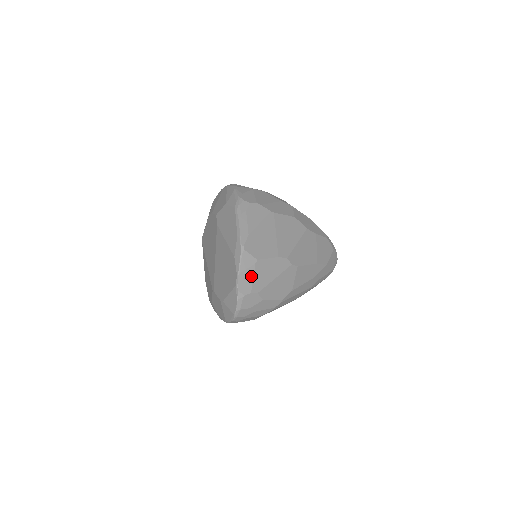
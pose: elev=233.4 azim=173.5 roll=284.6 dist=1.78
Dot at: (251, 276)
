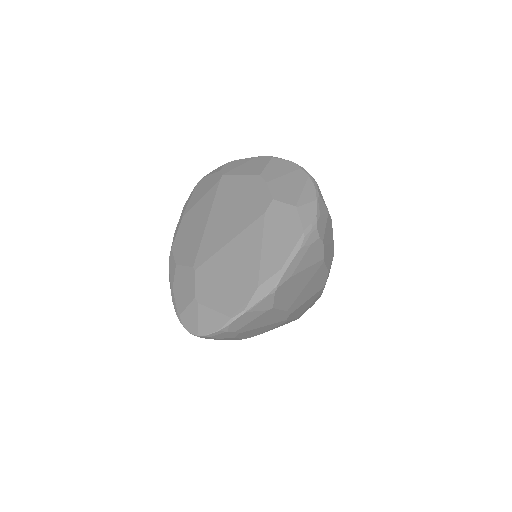
Dot at: (252, 318)
